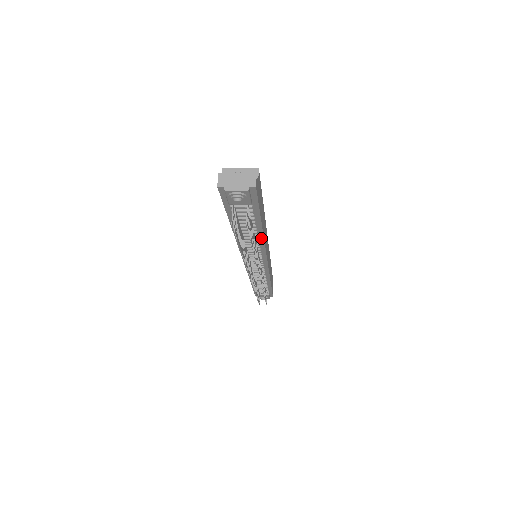
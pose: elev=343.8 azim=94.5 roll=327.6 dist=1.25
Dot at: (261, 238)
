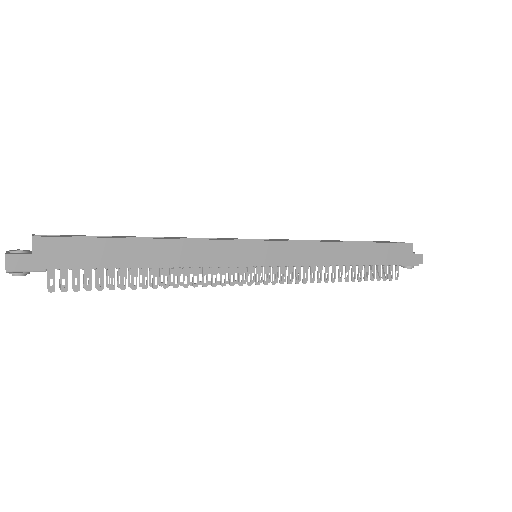
Dot at: (166, 267)
